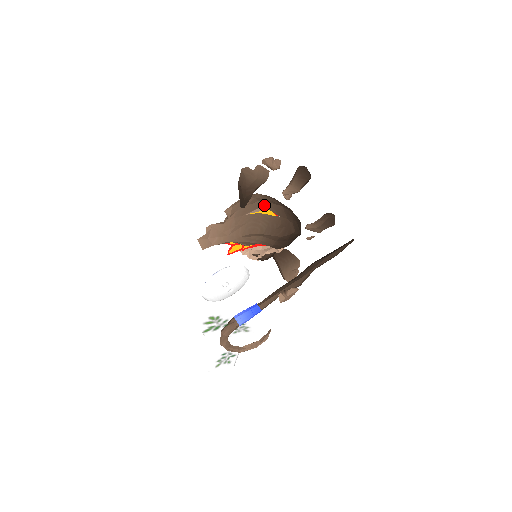
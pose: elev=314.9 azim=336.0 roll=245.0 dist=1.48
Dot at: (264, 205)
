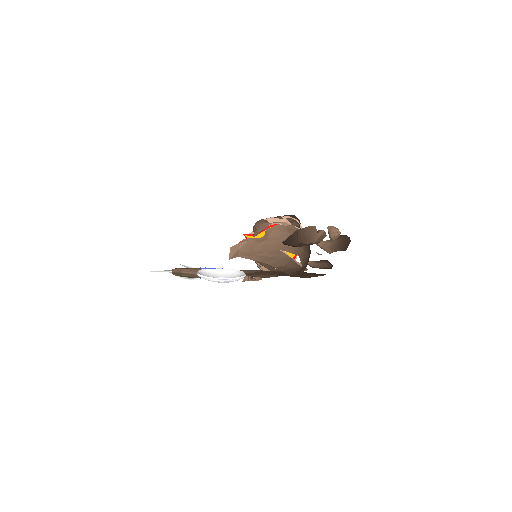
Dot at: (300, 253)
